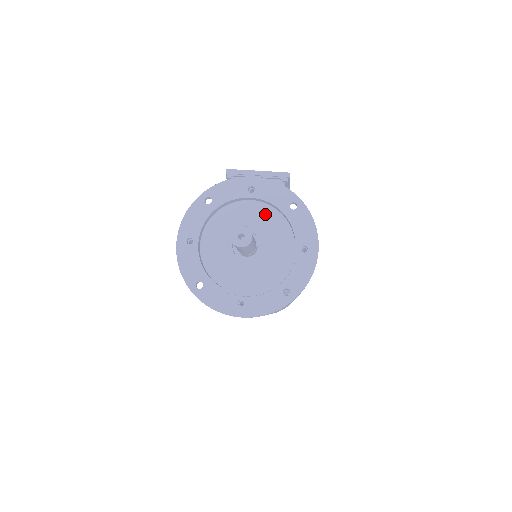
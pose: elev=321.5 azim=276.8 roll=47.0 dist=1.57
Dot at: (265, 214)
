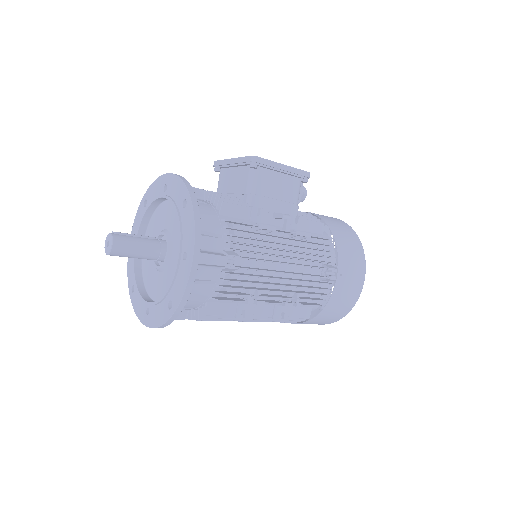
Dot at: (175, 214)
